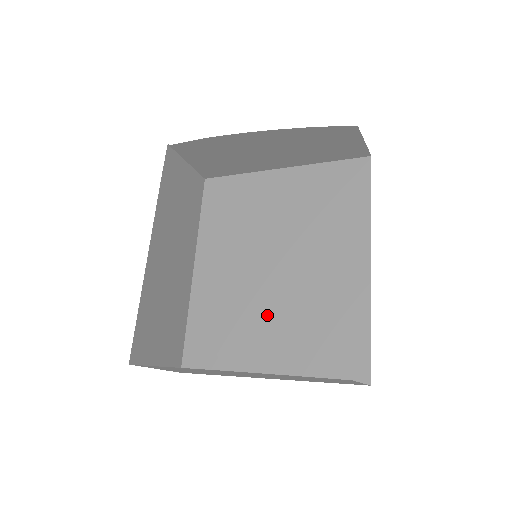
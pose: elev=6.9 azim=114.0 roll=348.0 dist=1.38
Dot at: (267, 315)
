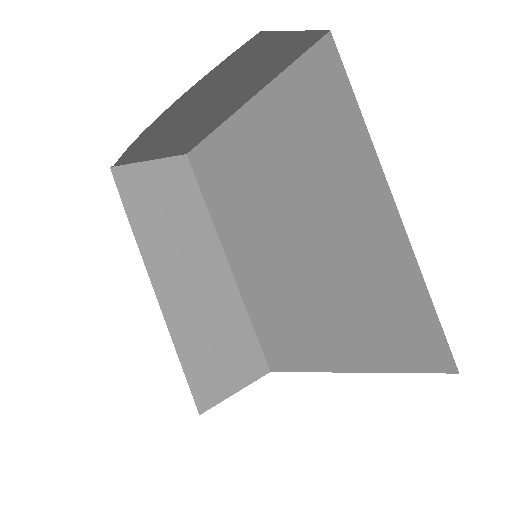
Dot at: (313, 302)
